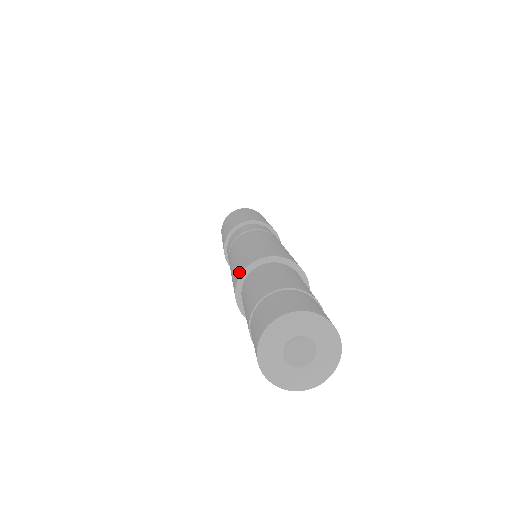
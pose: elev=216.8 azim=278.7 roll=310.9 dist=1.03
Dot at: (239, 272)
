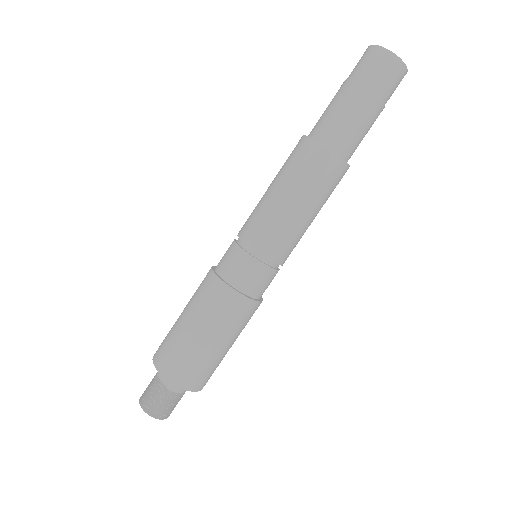
Dot at: occluded
